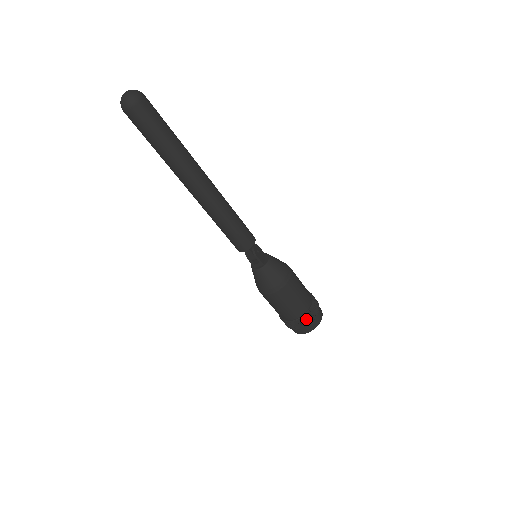
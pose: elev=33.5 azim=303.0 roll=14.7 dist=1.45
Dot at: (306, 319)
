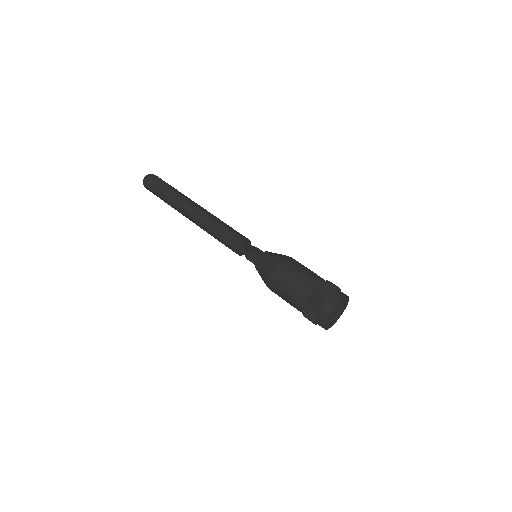
Dot at: (315, 299)
